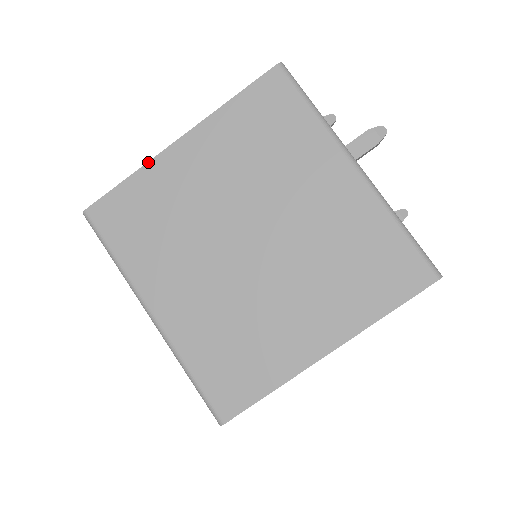
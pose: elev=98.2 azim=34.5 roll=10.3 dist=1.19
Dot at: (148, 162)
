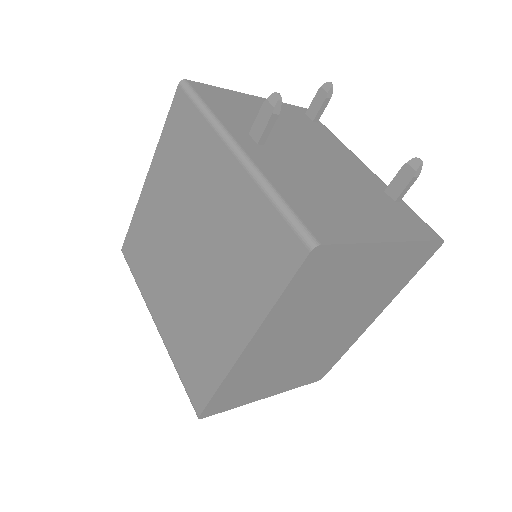
Dot at: (138, 202)
